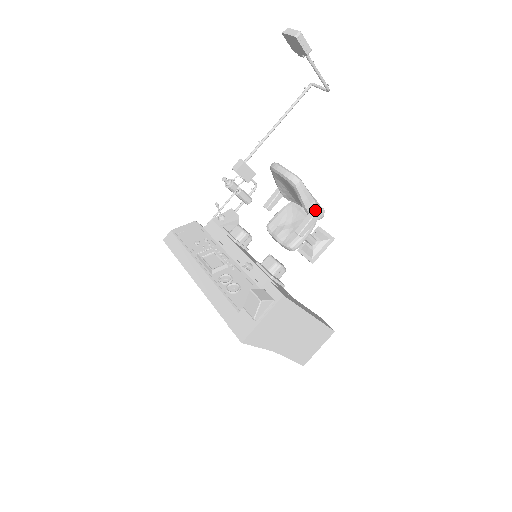
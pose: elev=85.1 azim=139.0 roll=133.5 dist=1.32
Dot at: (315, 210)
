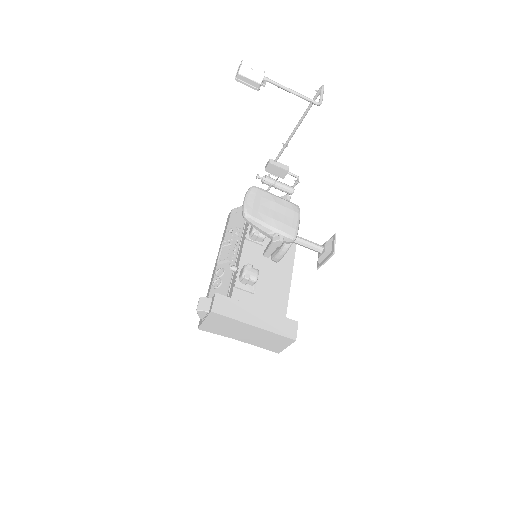
Dot at: (272, 239)
